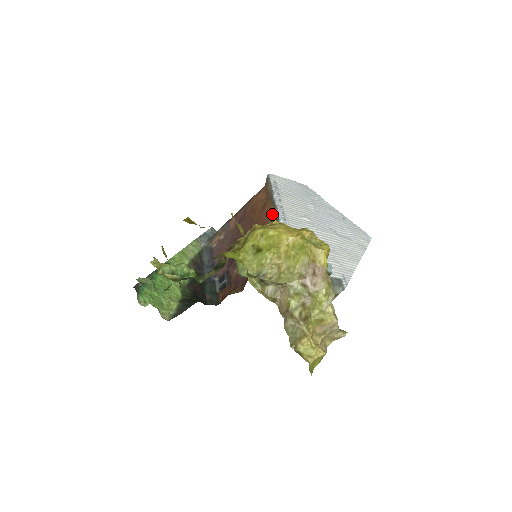
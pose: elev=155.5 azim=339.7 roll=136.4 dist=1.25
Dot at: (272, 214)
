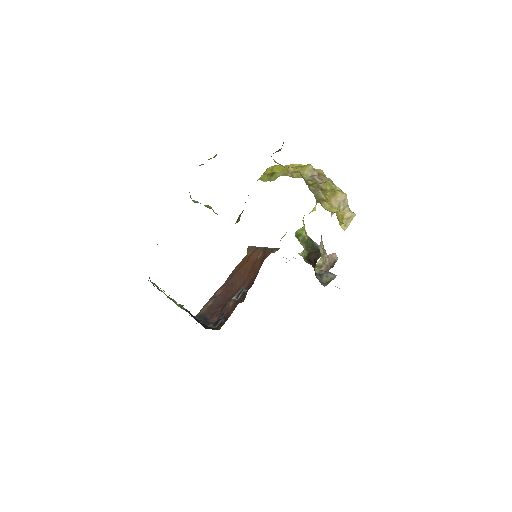
Dot at: (260, 251)
